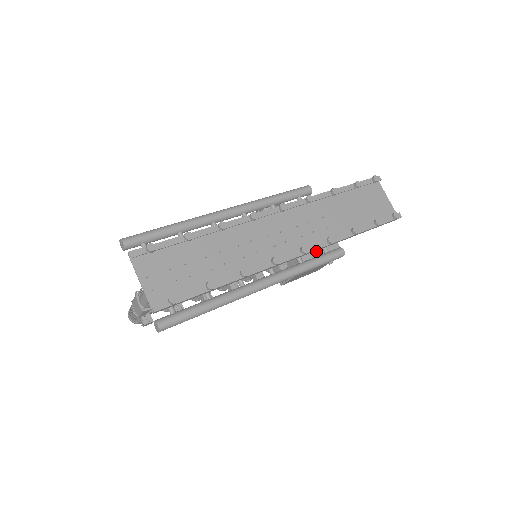
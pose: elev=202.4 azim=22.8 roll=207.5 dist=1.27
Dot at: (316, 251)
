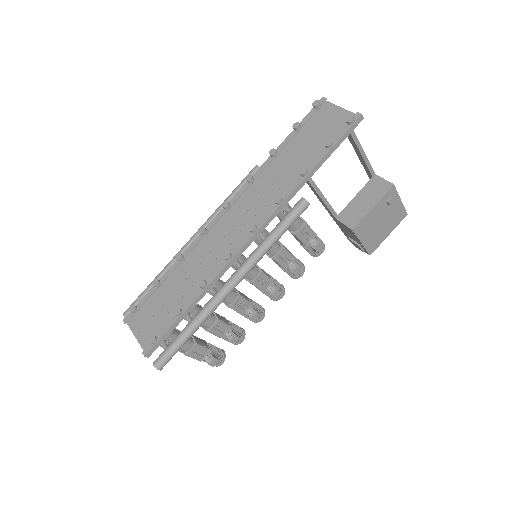
Dot at: (359, 203)
